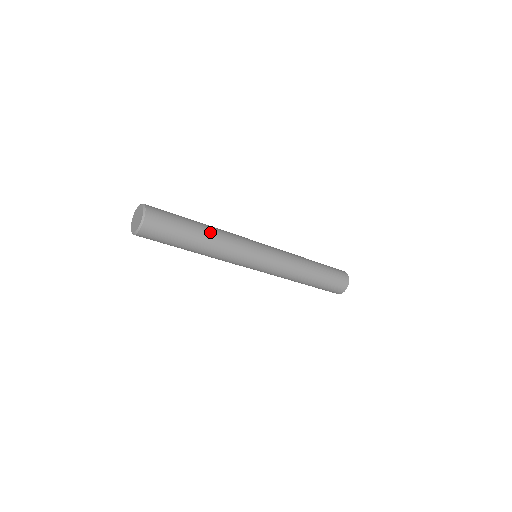
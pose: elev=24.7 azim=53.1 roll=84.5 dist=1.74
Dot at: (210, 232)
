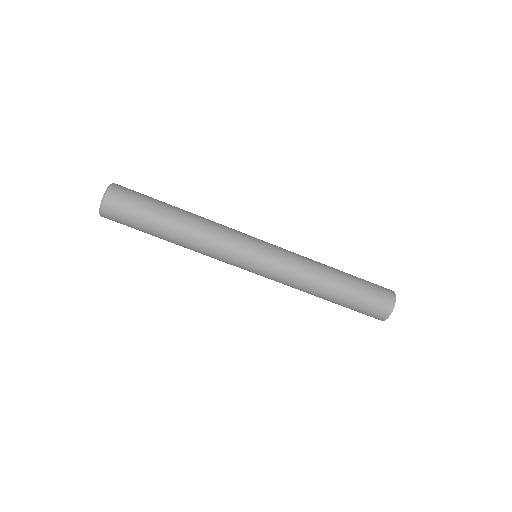
Dot at: occluded
